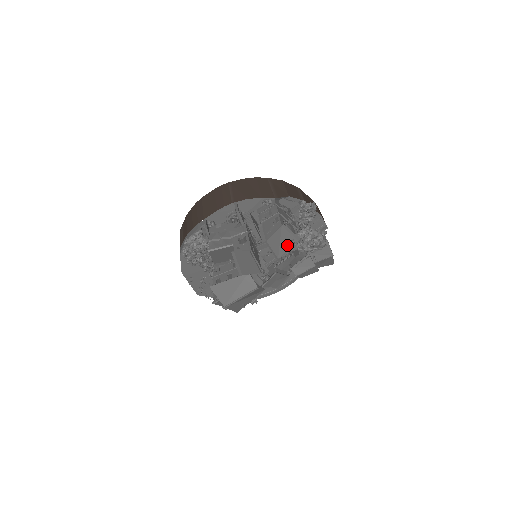
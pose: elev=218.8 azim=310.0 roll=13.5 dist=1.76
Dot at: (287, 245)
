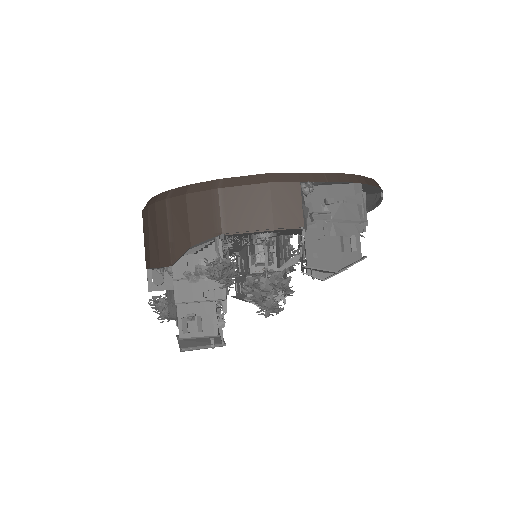
Dot at: occluded
